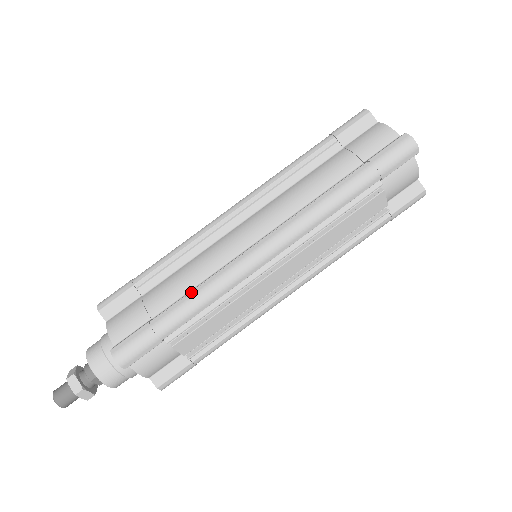
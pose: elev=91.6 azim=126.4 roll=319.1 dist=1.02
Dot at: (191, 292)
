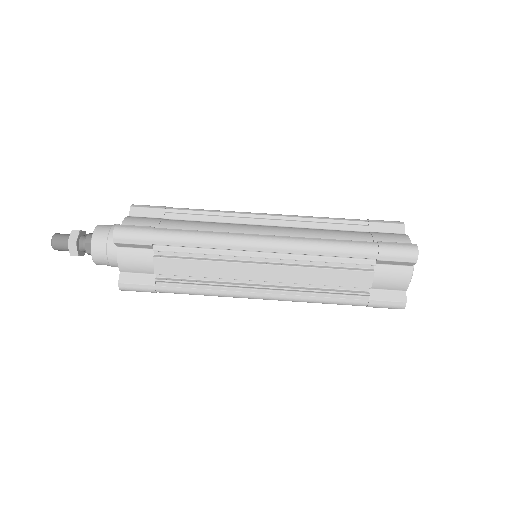
Dot at: (196, 230)
